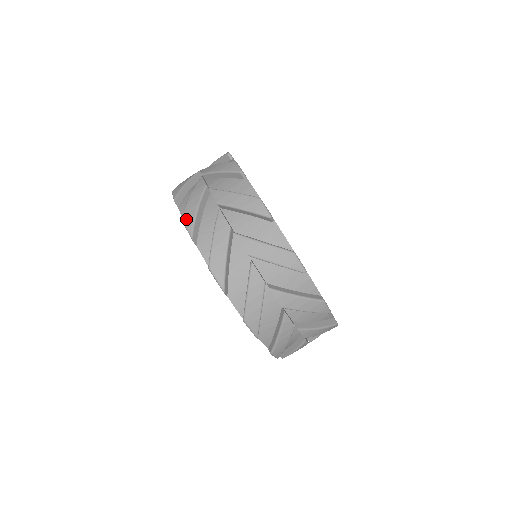
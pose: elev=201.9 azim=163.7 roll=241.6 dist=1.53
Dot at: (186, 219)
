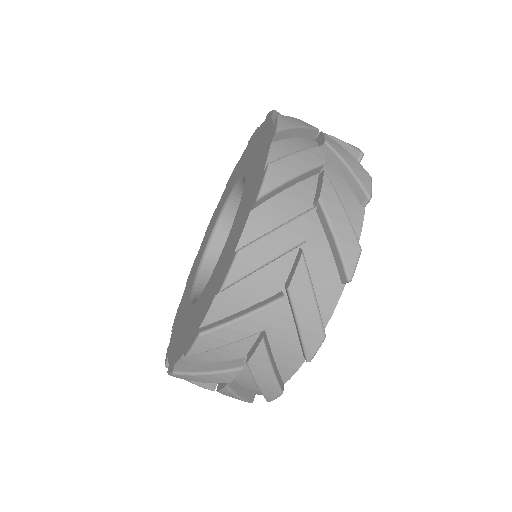
Dot at: (284, 119)
